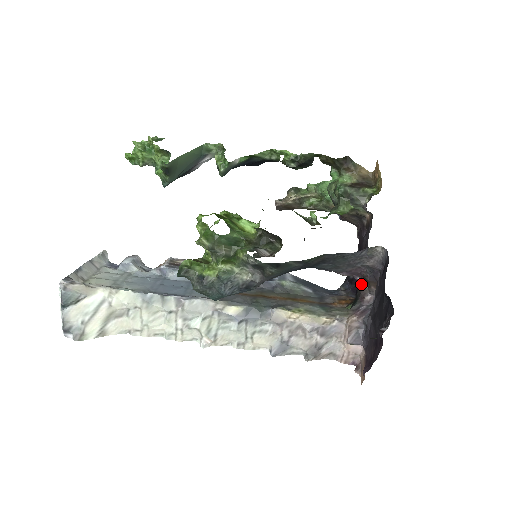
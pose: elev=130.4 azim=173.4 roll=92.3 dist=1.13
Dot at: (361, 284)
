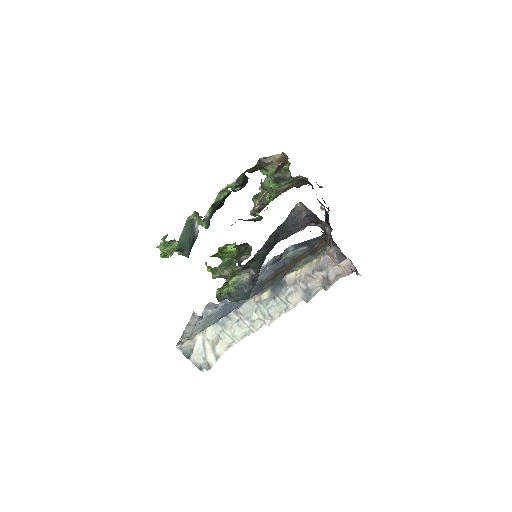
Dot at: occluded
